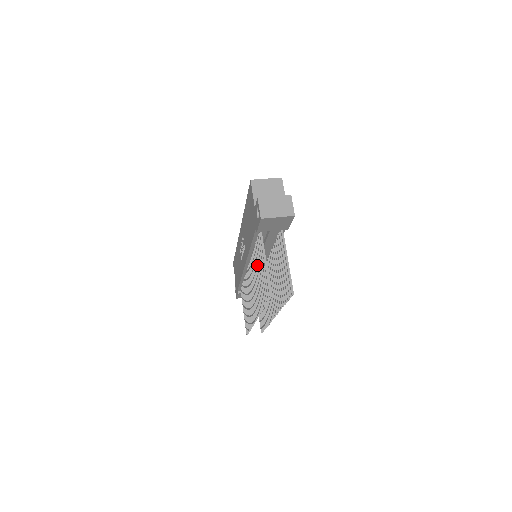
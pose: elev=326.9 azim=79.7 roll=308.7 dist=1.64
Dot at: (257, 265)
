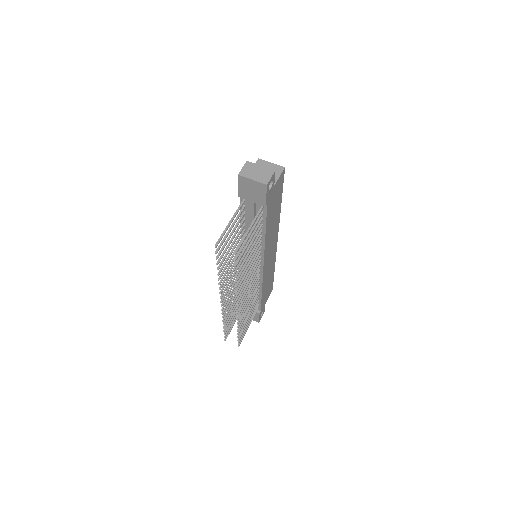
Dot at: (235, 238)
